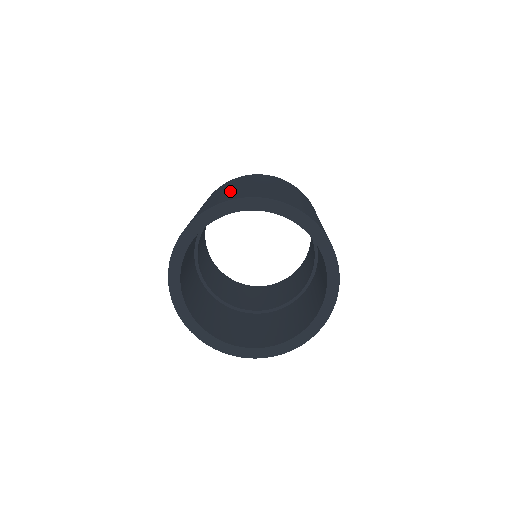
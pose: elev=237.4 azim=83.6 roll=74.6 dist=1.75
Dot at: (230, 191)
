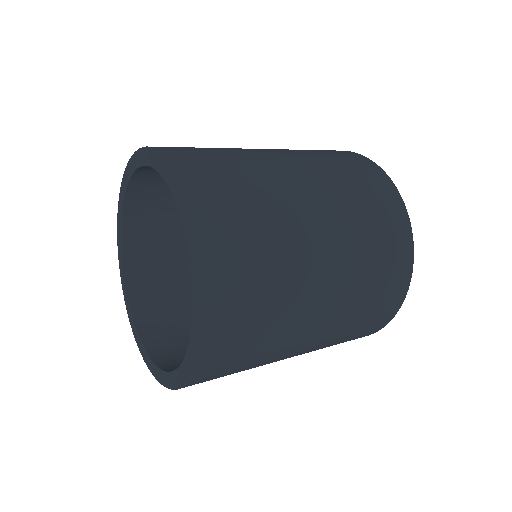
Dot at: occluded
